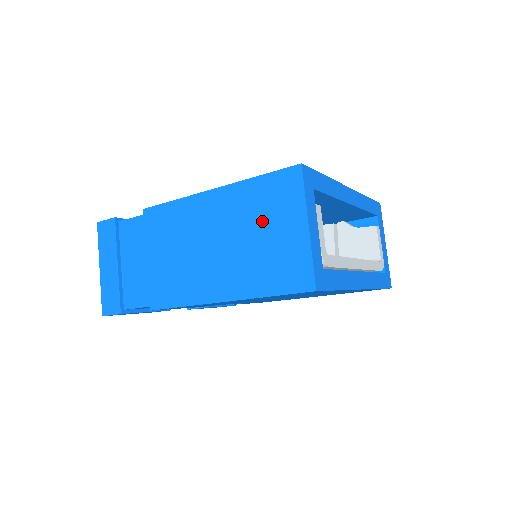
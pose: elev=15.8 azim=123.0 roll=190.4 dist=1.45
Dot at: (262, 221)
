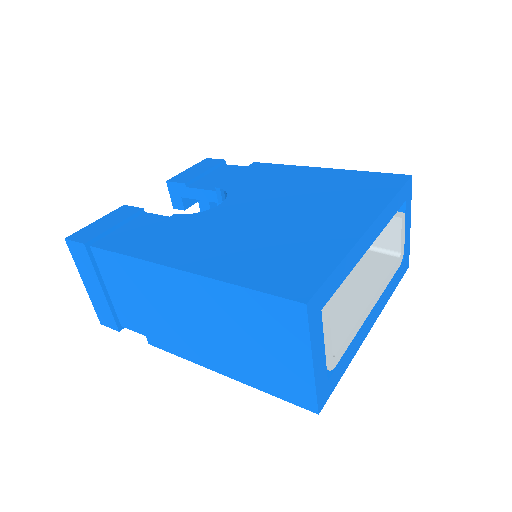
Dot at: (259, 334)
